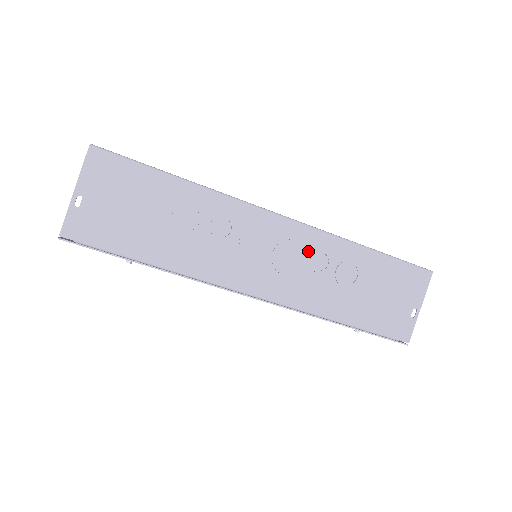
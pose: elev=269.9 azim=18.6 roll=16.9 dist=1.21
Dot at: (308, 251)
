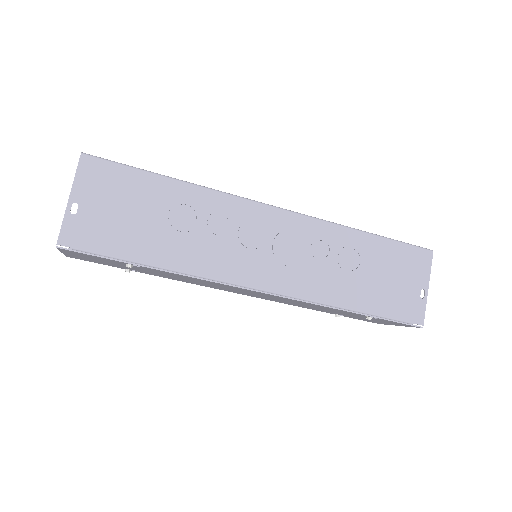
Dot at: (307, 240)
